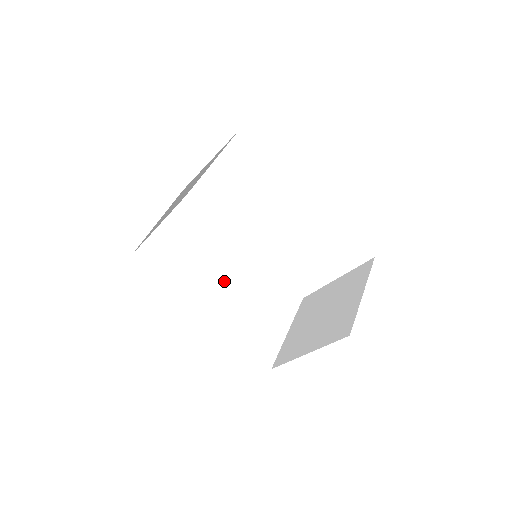
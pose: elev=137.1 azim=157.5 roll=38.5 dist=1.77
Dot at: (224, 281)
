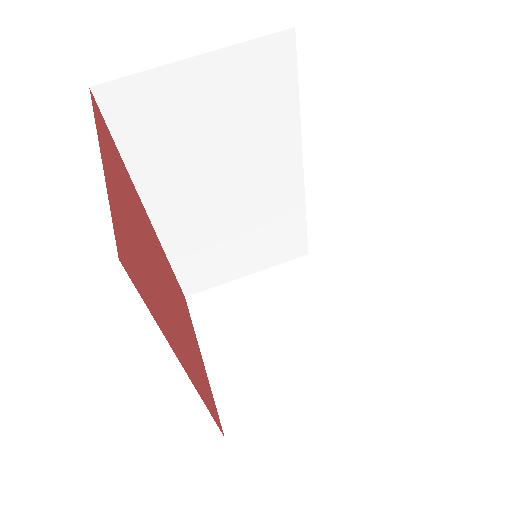
Dot at: (221, 193)
